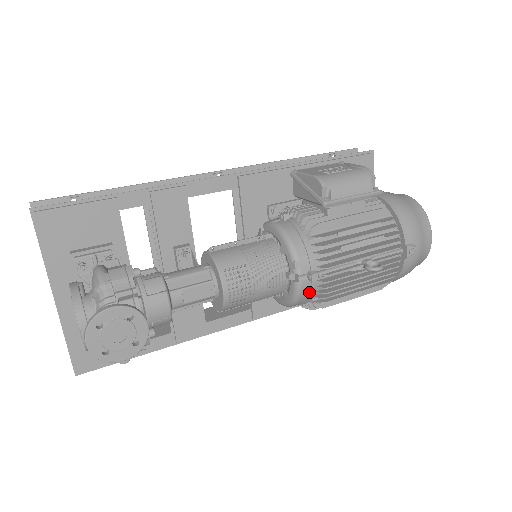
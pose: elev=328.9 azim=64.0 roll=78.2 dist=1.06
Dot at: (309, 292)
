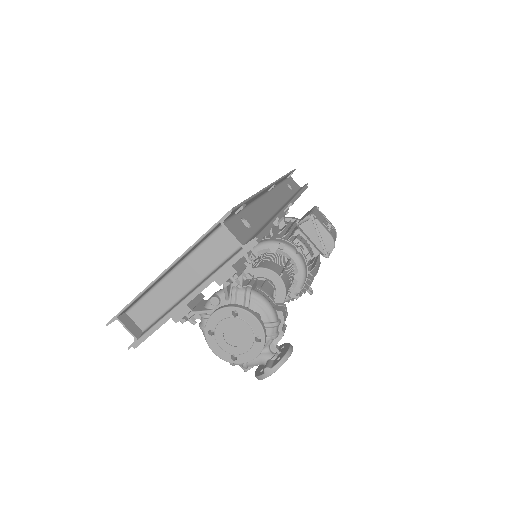
Dot at: occluded
